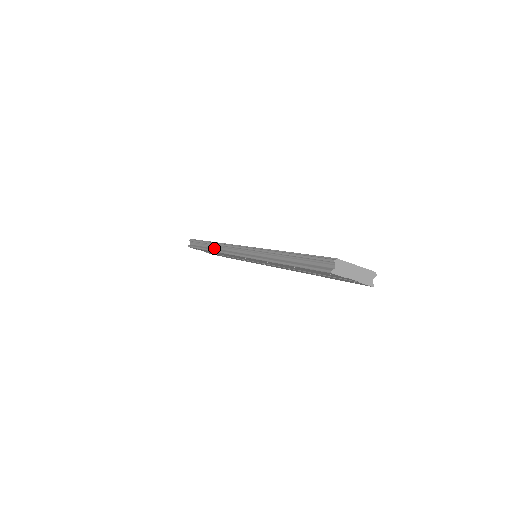
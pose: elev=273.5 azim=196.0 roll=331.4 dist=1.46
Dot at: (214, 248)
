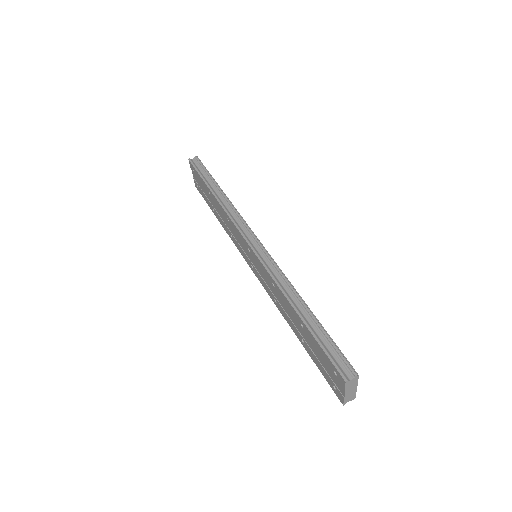
Dot at: (222, 201)
